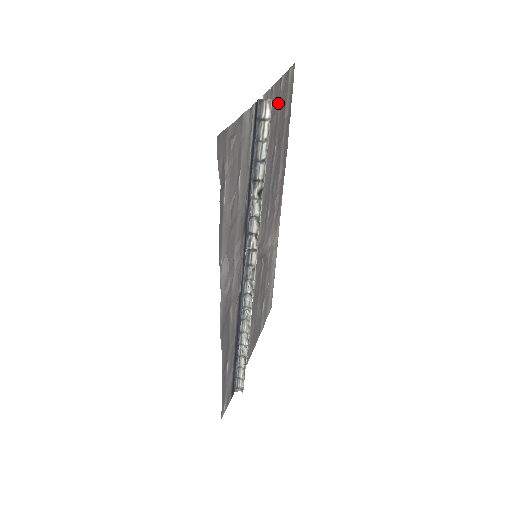
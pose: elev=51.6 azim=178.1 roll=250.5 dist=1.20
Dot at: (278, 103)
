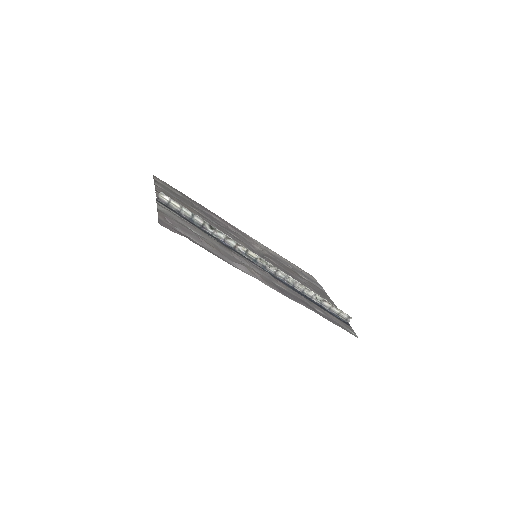
Dot at: (168, 194)
